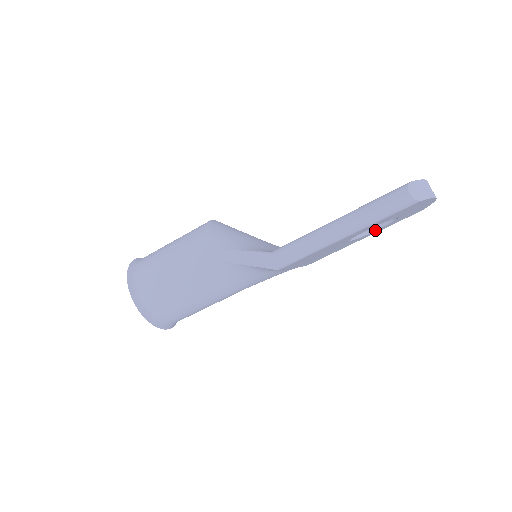
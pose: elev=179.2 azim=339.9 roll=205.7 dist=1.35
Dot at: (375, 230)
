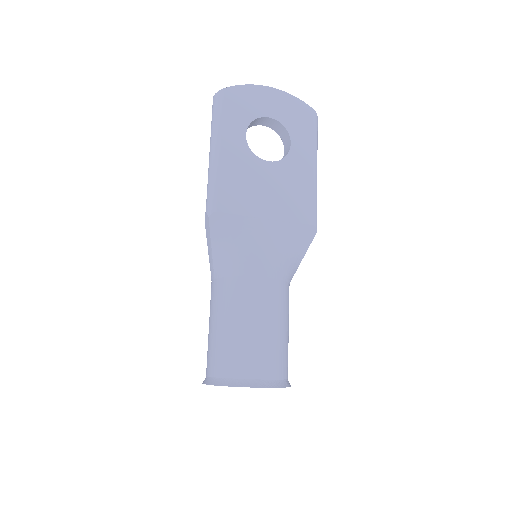
Dot at: (290, 145)
